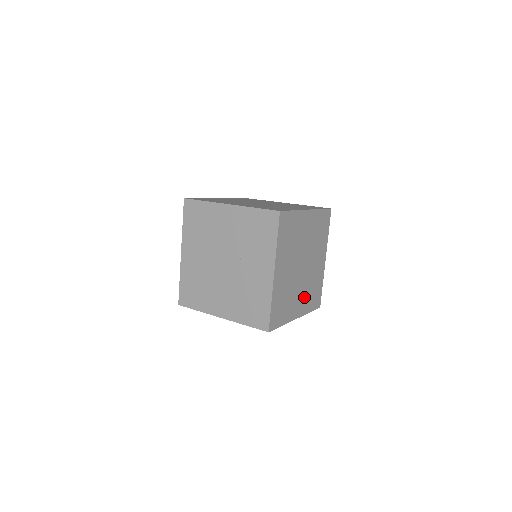
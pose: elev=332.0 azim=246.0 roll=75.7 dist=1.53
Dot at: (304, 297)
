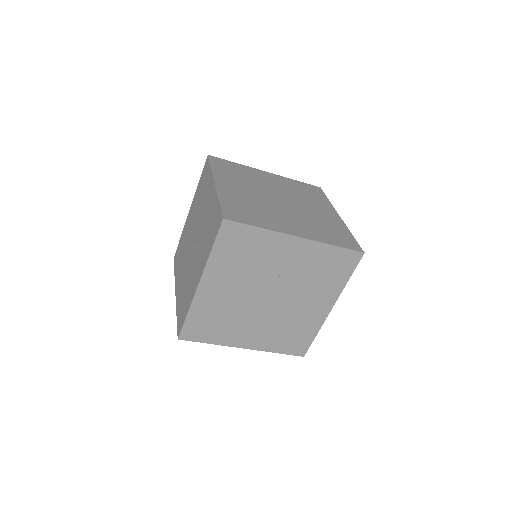
Dot at: (266, 332)
